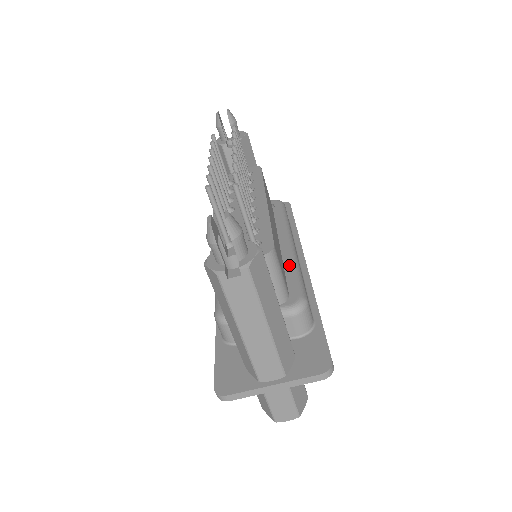
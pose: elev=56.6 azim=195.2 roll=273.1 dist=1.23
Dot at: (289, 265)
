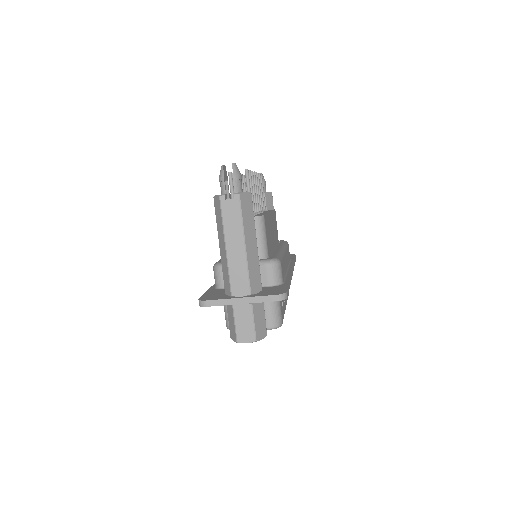
Dot at: (276, 252)
